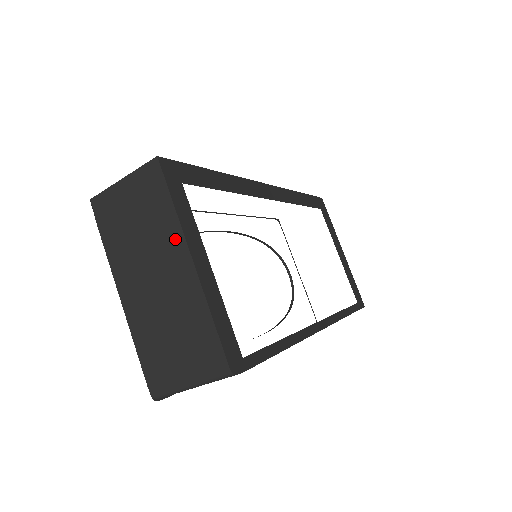
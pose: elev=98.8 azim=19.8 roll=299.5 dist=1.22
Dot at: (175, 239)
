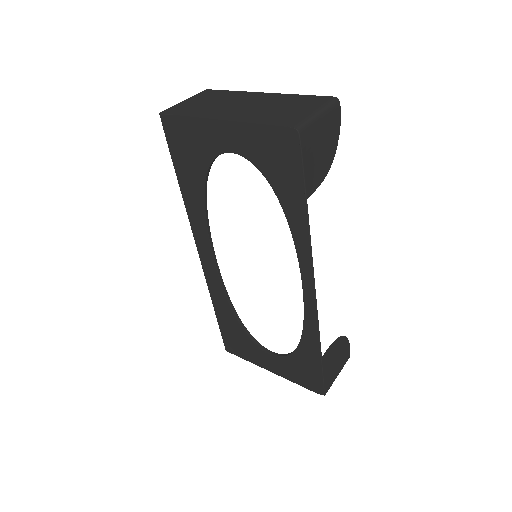
Dot at: (245, 94)
